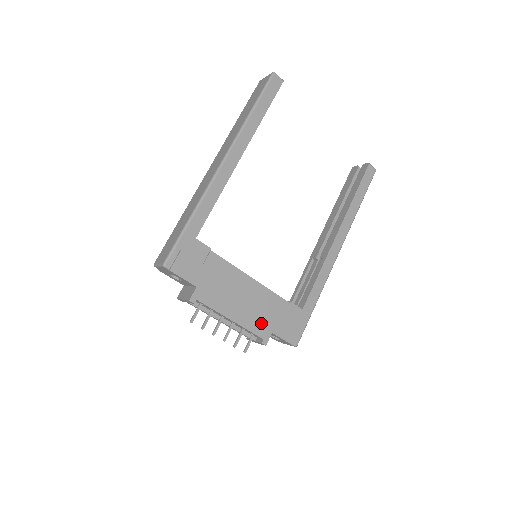
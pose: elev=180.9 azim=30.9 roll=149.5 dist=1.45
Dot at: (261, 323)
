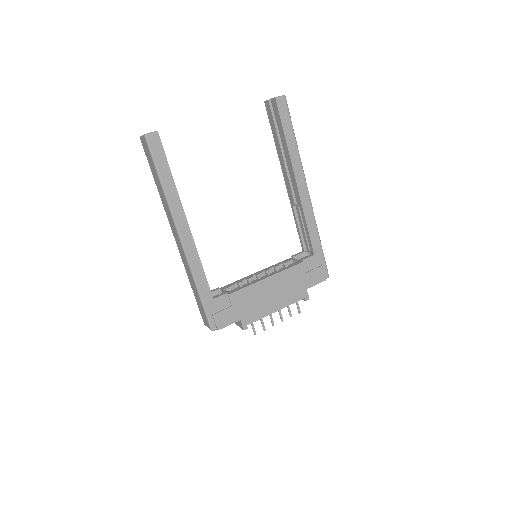
Dot at: (295, 292)
